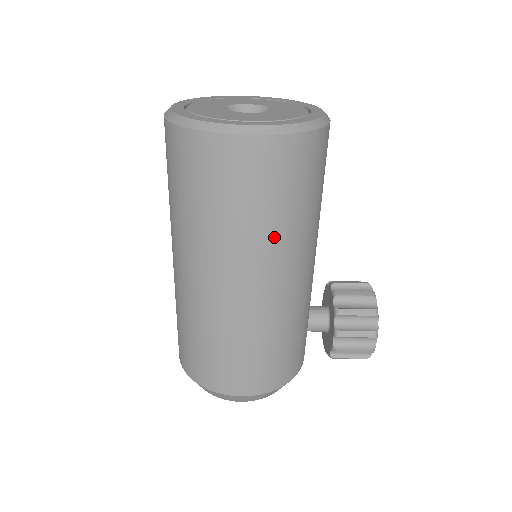
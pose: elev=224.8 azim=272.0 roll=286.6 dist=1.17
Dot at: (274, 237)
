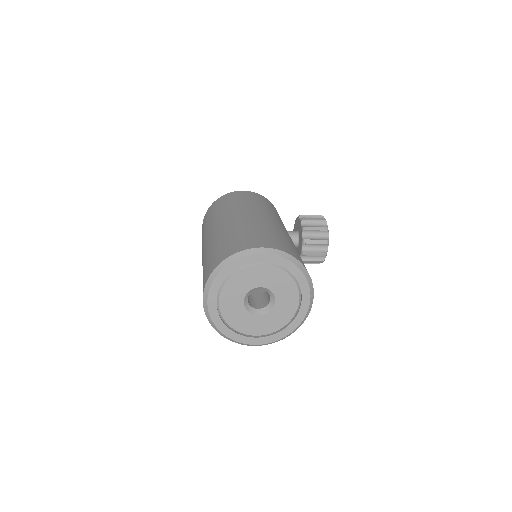
Dot at: occluded
